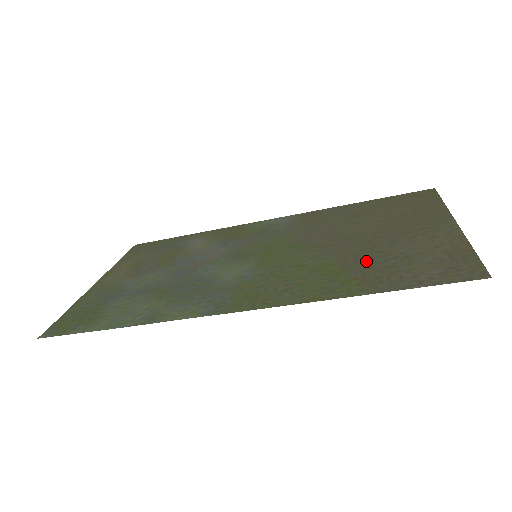
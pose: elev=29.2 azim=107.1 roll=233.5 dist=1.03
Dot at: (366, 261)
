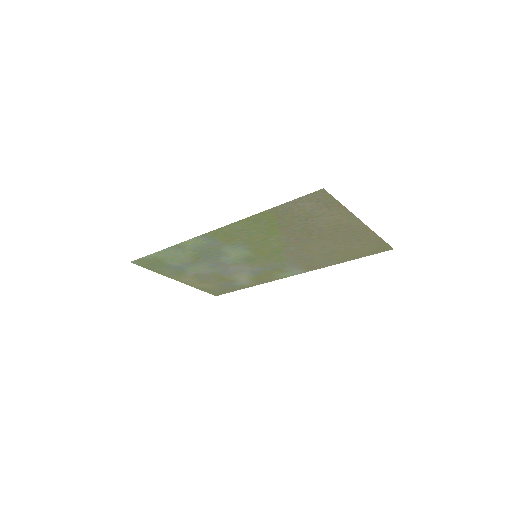
Dot at: (293, 225)
